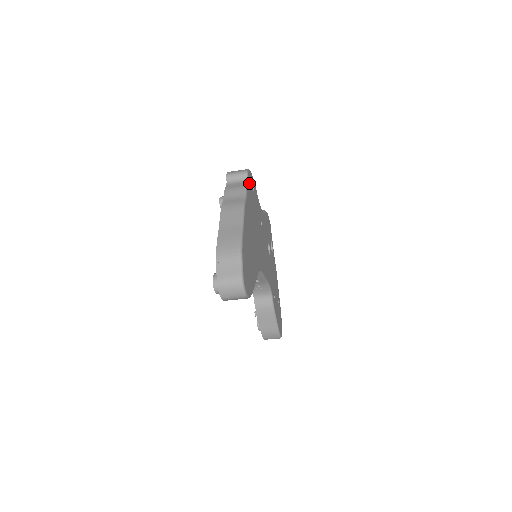
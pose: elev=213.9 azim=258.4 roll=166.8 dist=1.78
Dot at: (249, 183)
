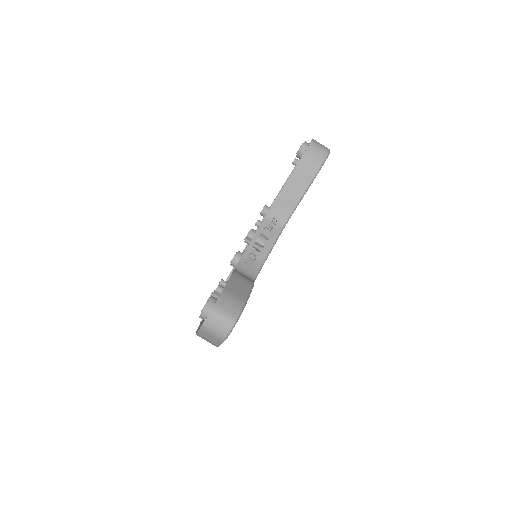
Dot at: occluded
